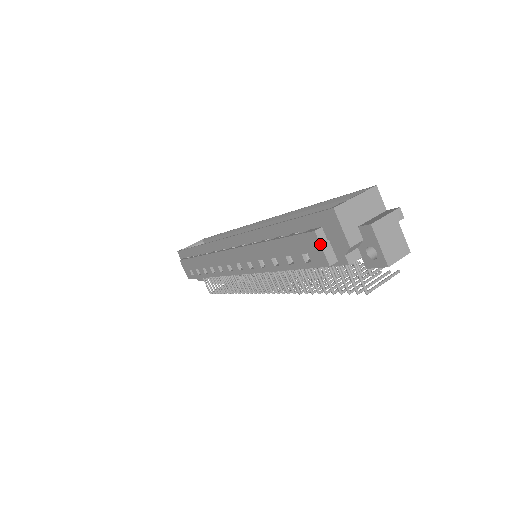
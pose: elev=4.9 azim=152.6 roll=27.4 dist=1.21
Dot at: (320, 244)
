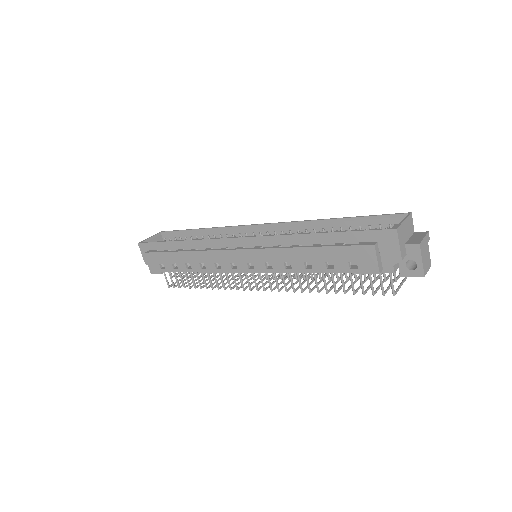
Dot at: (376, 255)
